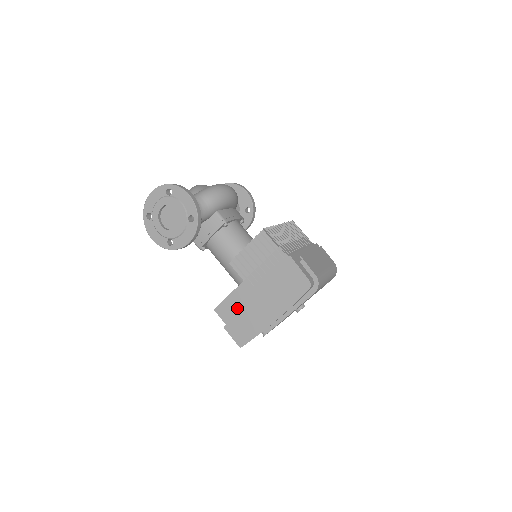
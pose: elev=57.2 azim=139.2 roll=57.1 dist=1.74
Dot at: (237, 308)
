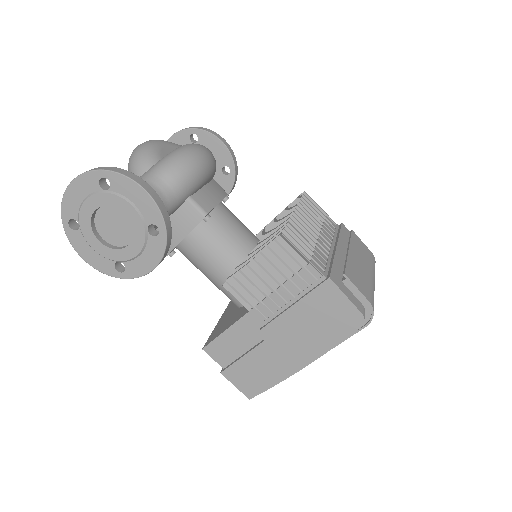
Dot at: (240, 348)
